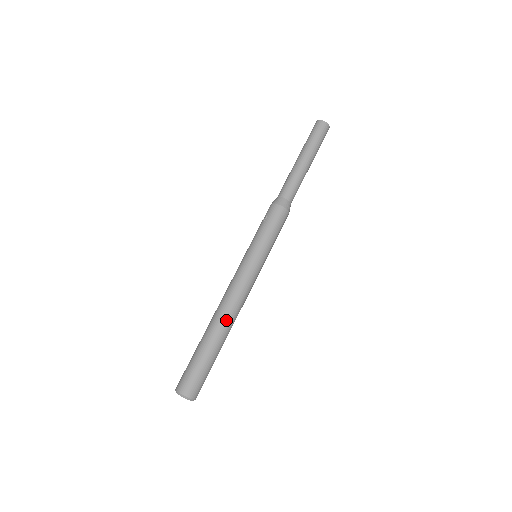
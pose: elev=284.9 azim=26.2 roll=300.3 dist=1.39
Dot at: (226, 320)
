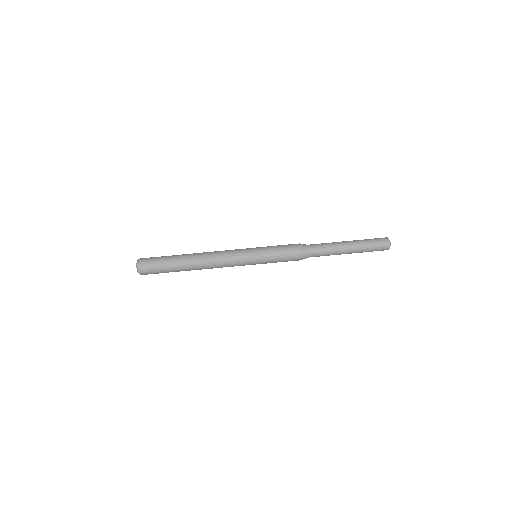
Dot at: (199, 265)
